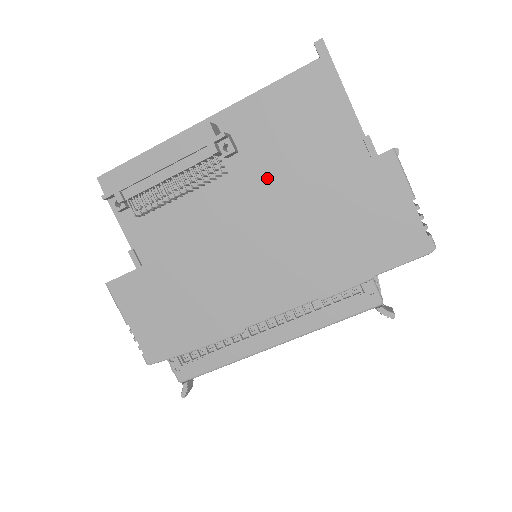
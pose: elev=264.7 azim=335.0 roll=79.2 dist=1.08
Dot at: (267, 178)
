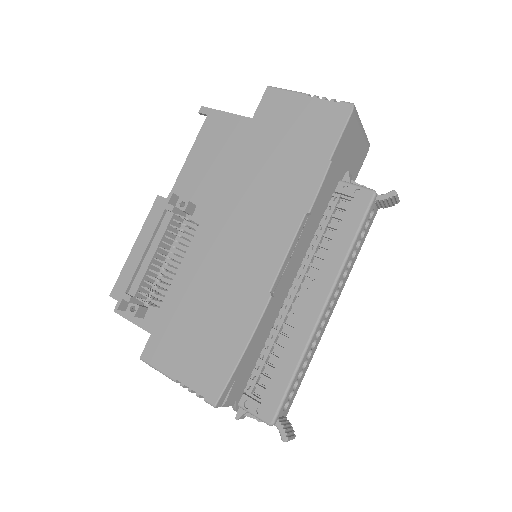
Dot at: occluded
